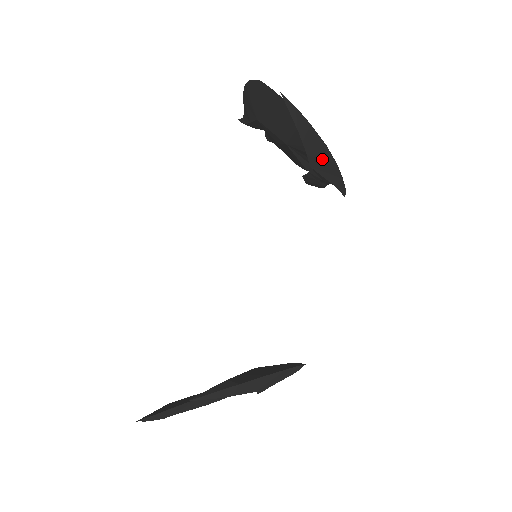
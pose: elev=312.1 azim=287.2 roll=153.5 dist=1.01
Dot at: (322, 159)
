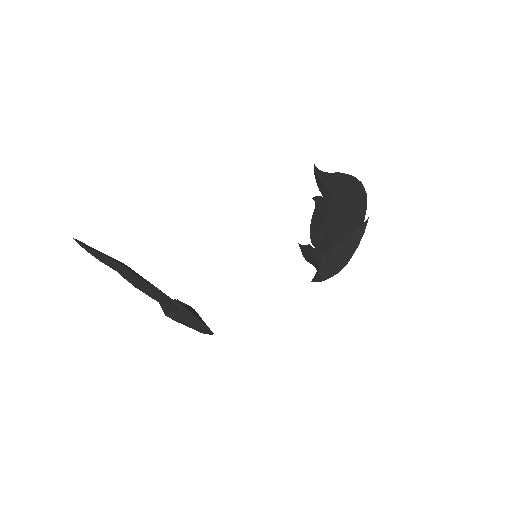
Dot at: (336, 261)
